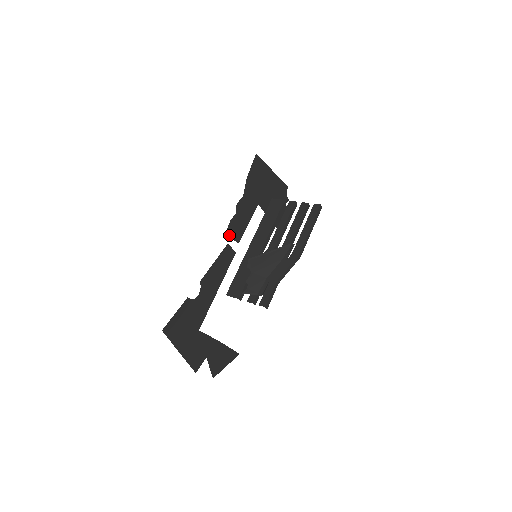
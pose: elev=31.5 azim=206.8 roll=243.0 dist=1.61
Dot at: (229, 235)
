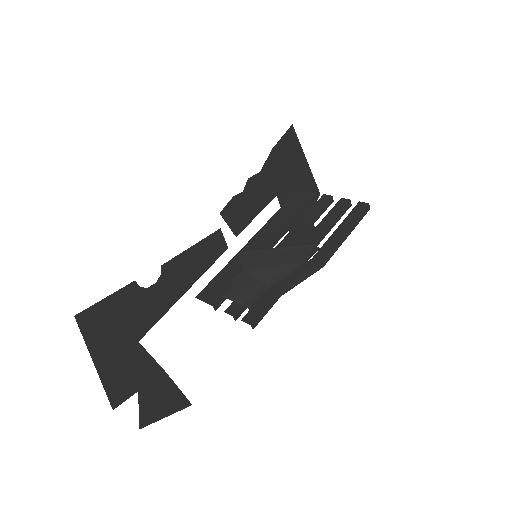
Dot at: (225, 217)
